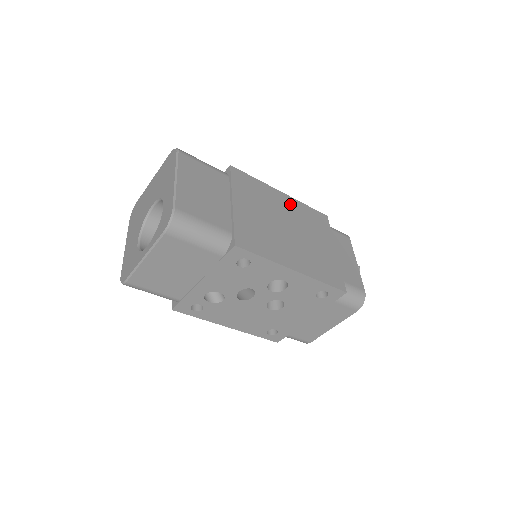
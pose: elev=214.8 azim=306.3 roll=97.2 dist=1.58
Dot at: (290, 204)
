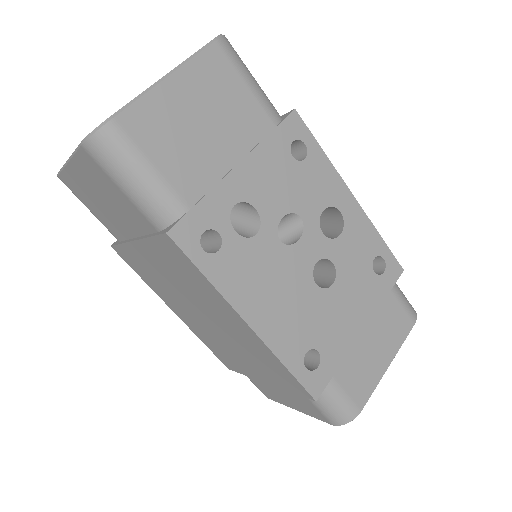
Dot at: occluded
